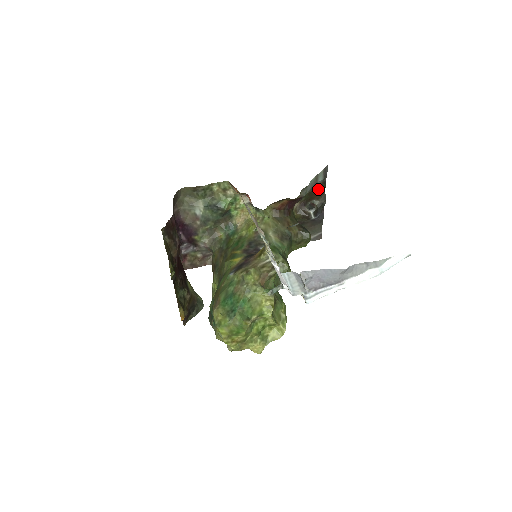
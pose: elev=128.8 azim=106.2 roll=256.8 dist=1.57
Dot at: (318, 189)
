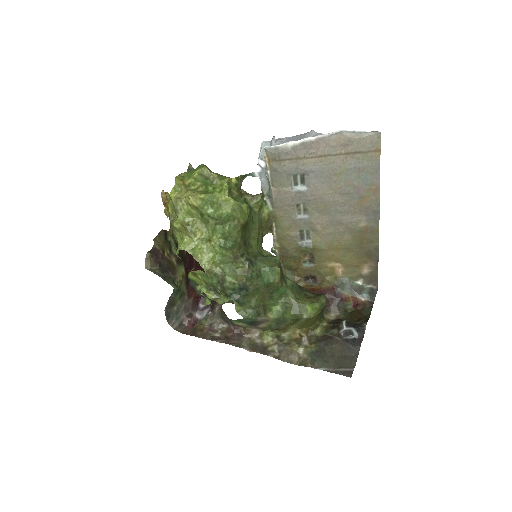
Dot at: (362, 311)
